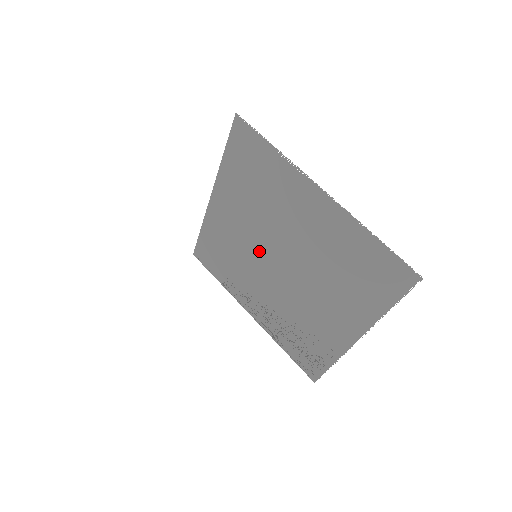
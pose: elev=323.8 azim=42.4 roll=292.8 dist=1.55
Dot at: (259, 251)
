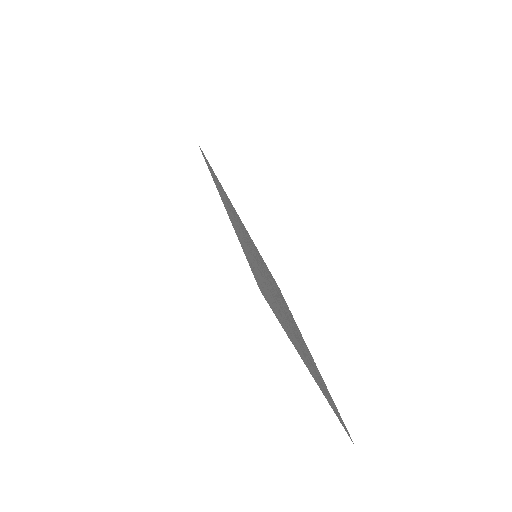
Dot at: (259, 263)
